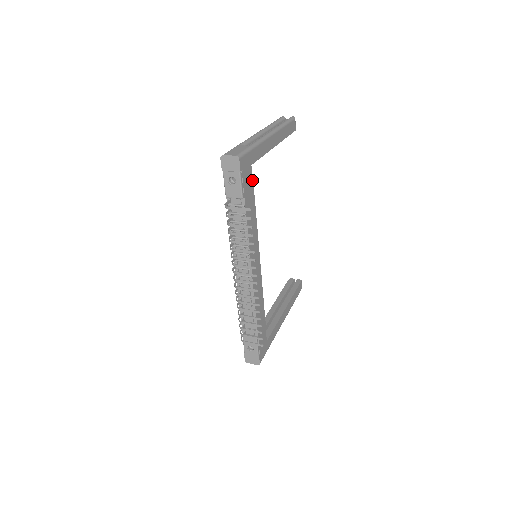
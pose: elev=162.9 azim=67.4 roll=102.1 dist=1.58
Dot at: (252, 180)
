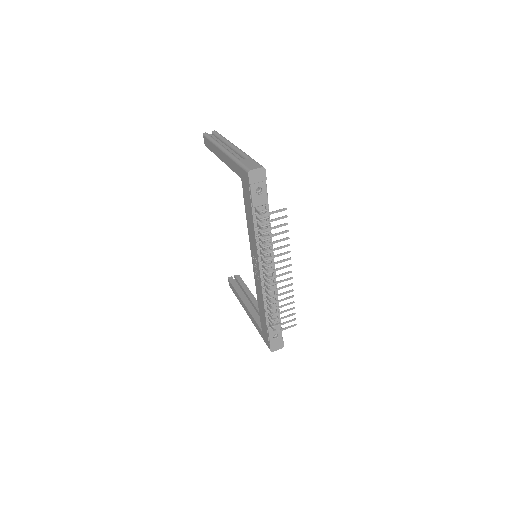
Dot at: occluded
